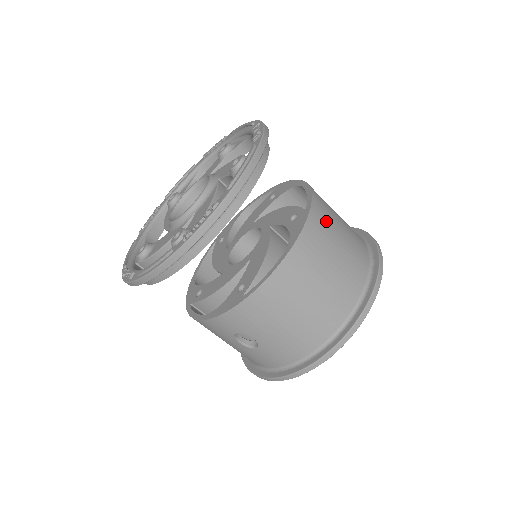
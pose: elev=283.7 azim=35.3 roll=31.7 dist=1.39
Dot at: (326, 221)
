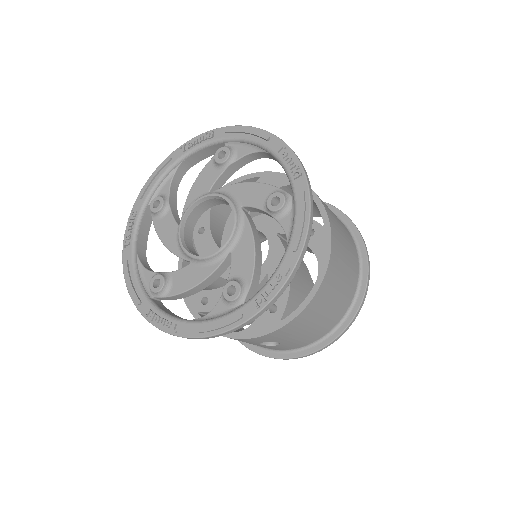
Dot at: (337, 231)
